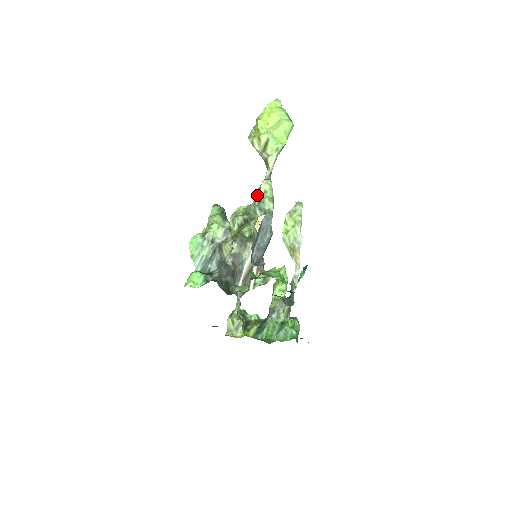
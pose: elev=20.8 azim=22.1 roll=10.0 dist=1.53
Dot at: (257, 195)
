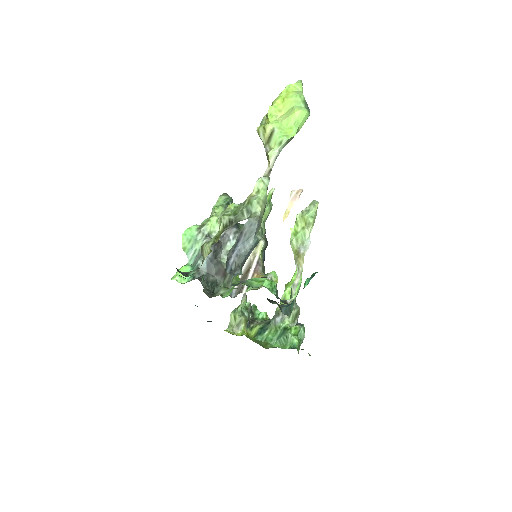
Dot at: occluded
